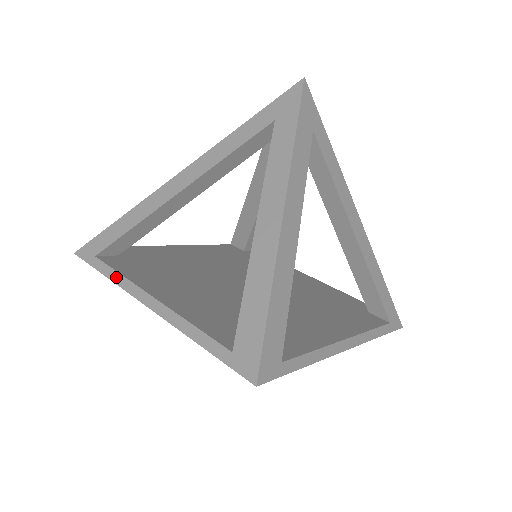
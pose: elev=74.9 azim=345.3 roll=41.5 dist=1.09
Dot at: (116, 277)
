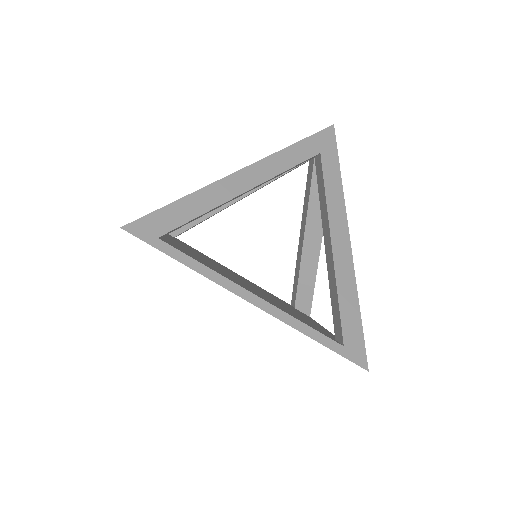
Dot at: occluded
